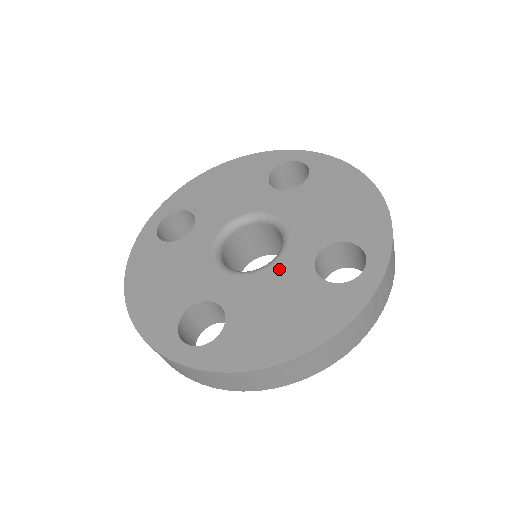
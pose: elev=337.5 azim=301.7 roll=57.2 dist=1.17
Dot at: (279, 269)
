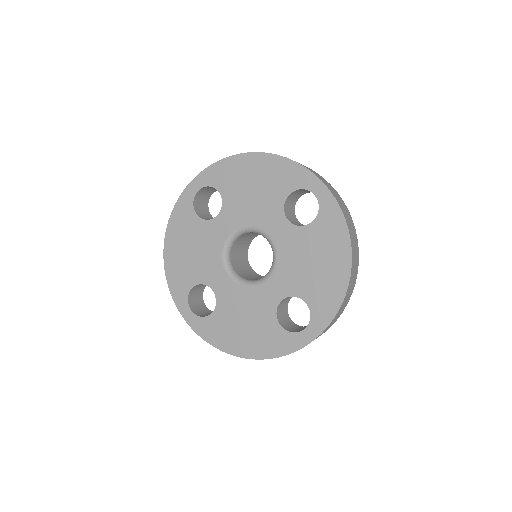
Dot at: (257, 294)
